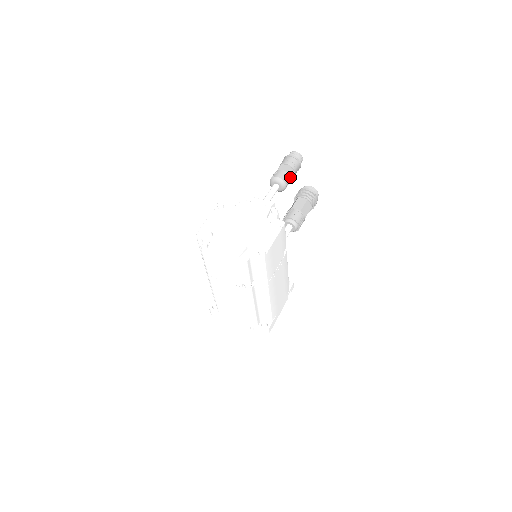
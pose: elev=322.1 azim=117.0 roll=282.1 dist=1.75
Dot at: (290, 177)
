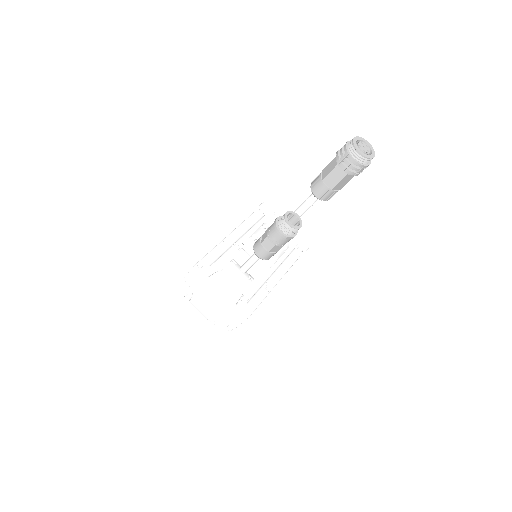
Dot at: (276, 252)
